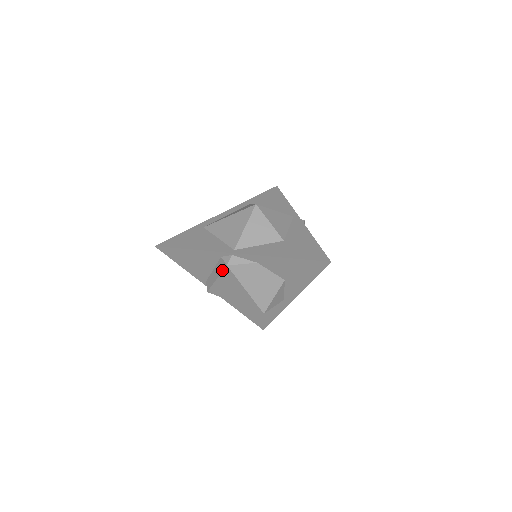
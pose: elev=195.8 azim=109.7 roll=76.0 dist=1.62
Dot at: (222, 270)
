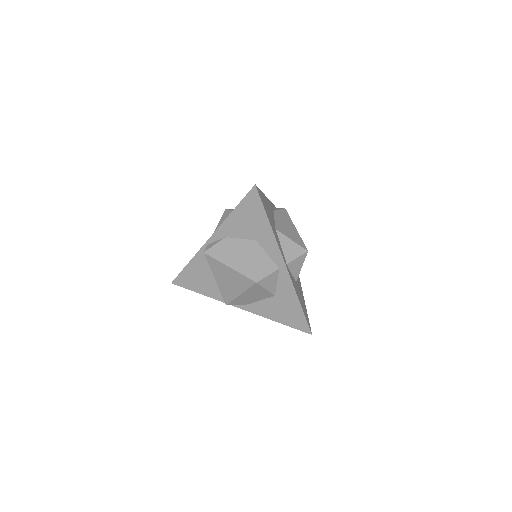
Dot at: (208, 263)
